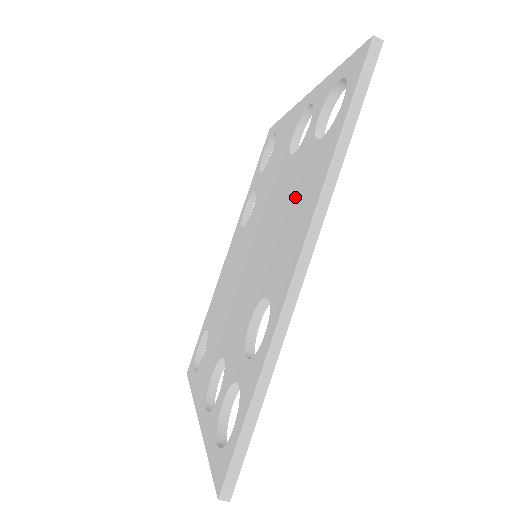
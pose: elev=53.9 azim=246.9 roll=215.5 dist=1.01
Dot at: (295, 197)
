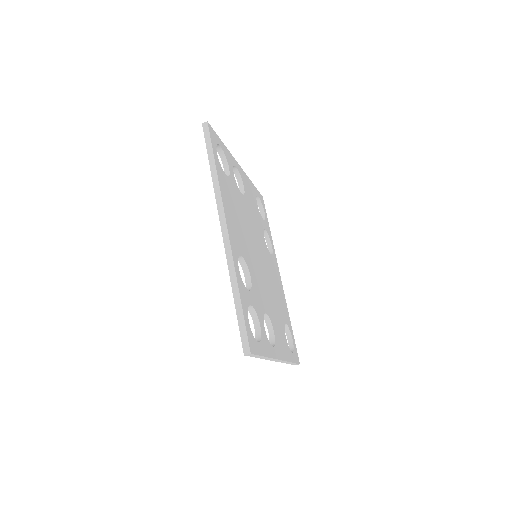
Dot at: occluded
